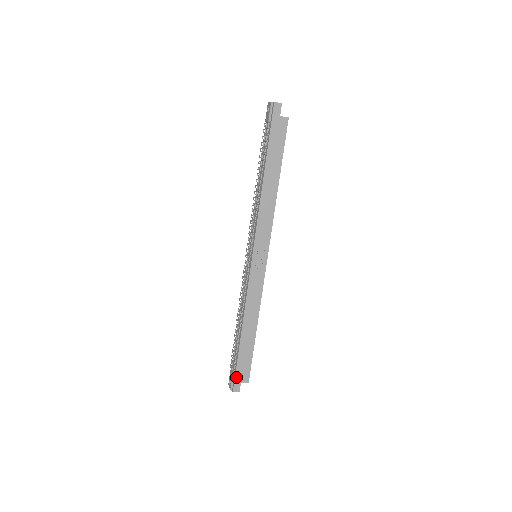
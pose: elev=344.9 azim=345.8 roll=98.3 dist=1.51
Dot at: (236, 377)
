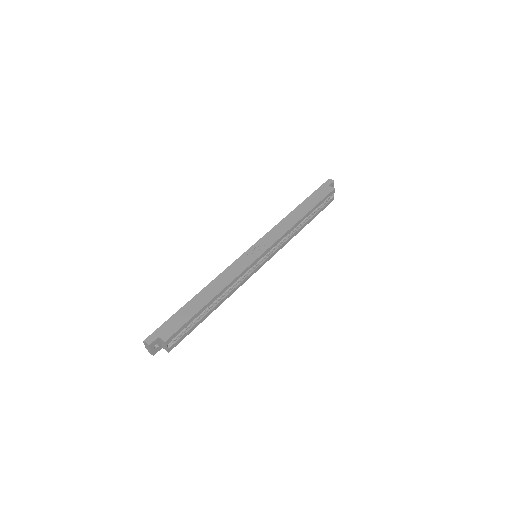
Dot at: (159, 329)
